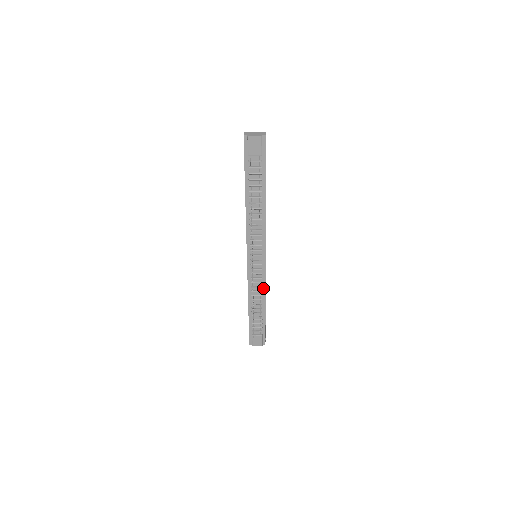
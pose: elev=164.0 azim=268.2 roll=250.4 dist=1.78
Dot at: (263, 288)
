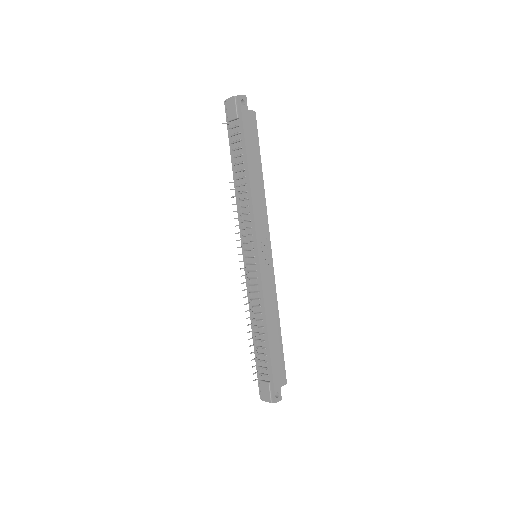
Dot at: (262, 301)
